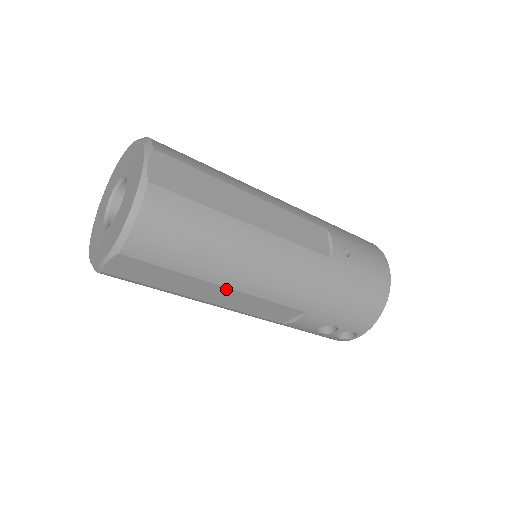
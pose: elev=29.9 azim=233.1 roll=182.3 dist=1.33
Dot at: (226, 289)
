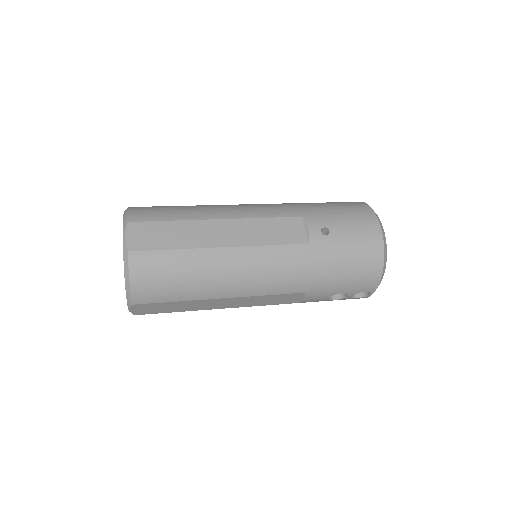
Dot at: (225, 299)
